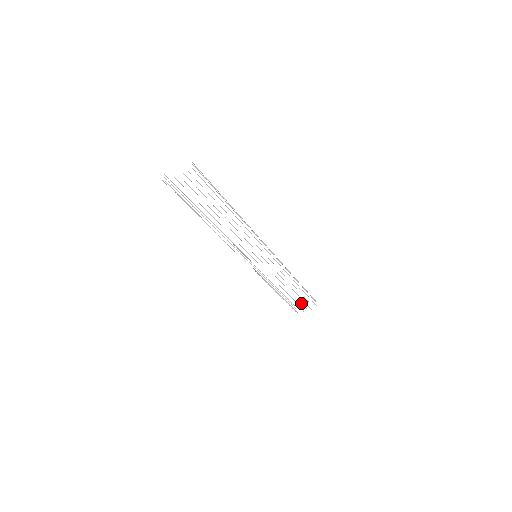
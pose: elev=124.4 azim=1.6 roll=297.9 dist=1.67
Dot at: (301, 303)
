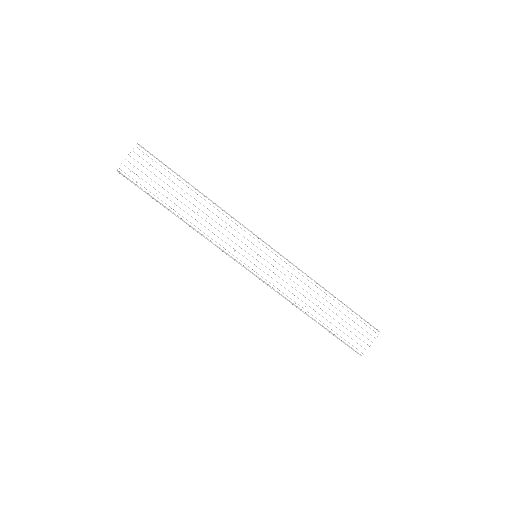
Dot at: occluded
